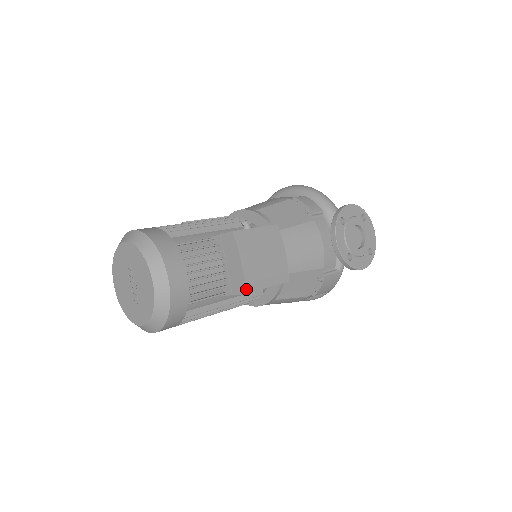
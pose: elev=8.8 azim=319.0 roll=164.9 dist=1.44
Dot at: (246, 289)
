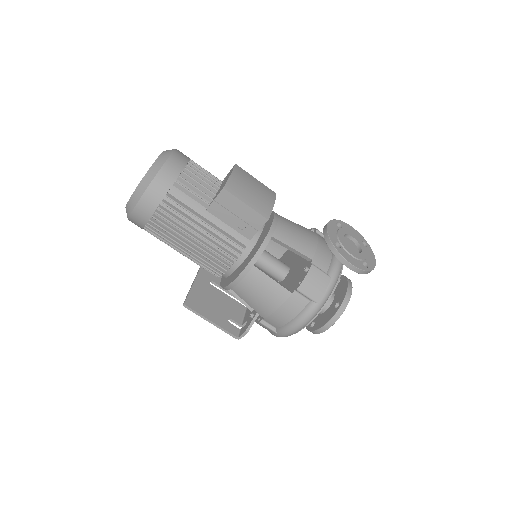
Dot at: (226, 186)
